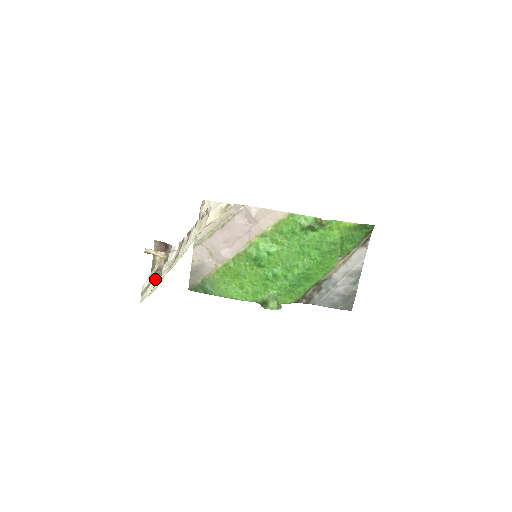
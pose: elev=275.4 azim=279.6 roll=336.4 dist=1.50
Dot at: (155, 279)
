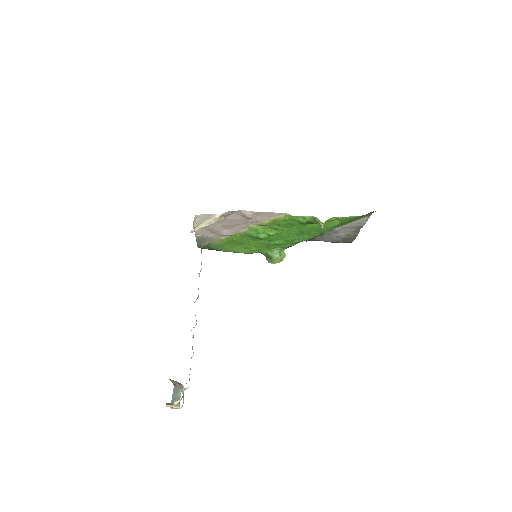
Dot at: (178, 405)
